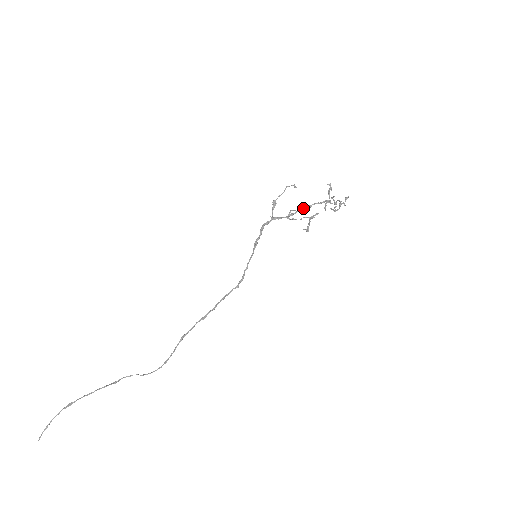
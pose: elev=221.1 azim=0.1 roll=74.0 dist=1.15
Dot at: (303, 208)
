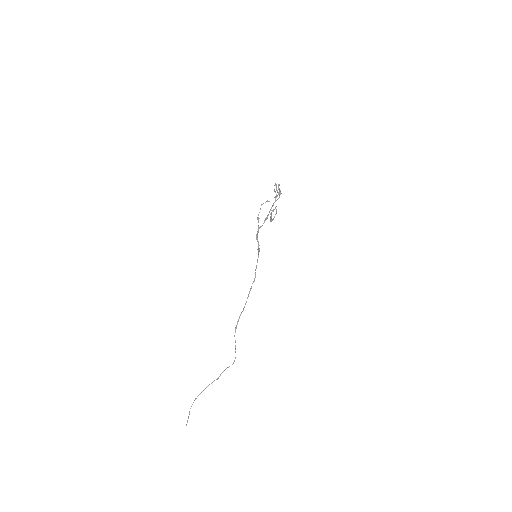
Dot at: (270, 210)
